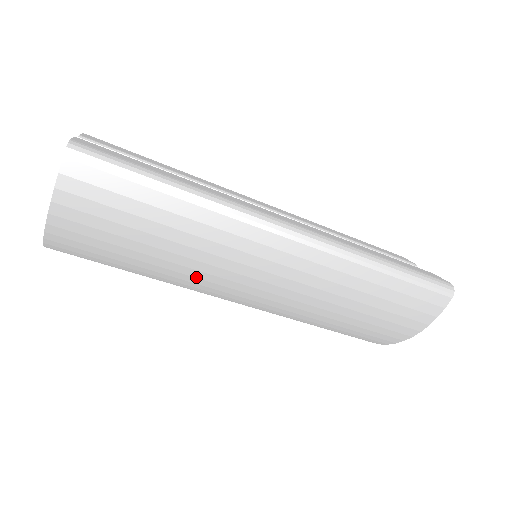
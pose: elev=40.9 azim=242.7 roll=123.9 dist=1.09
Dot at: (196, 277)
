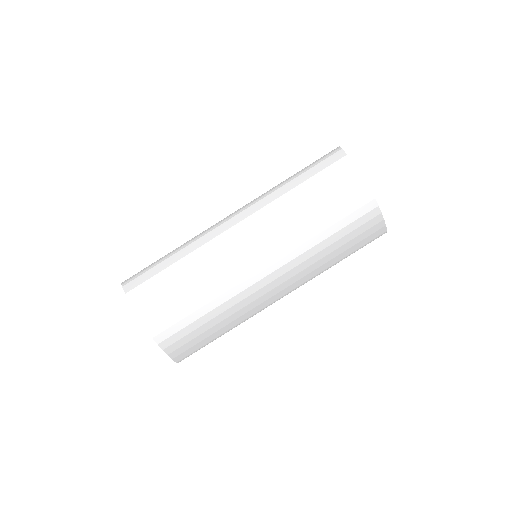
Dot at: (225, 282)
